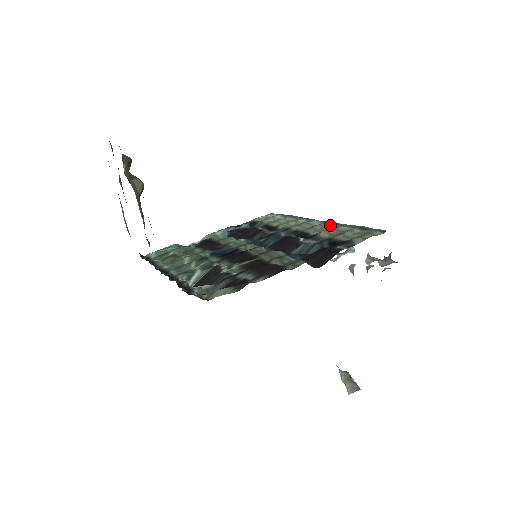
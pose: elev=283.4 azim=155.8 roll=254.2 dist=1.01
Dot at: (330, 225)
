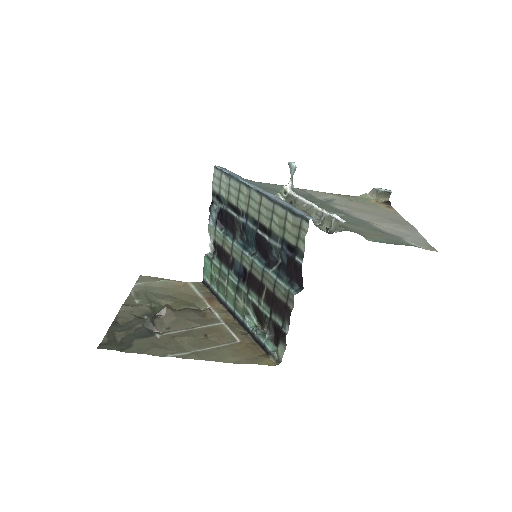
Dot at: (268, 203)
